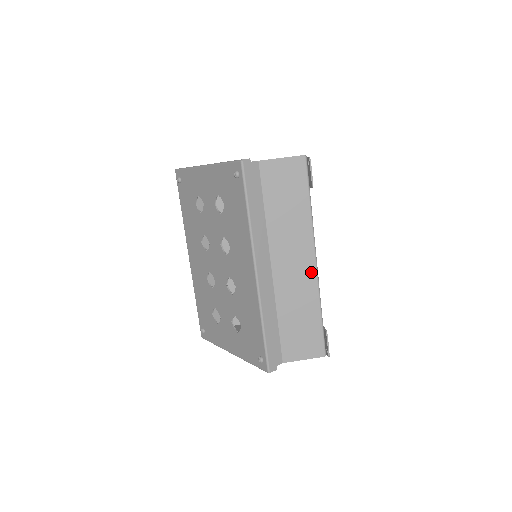
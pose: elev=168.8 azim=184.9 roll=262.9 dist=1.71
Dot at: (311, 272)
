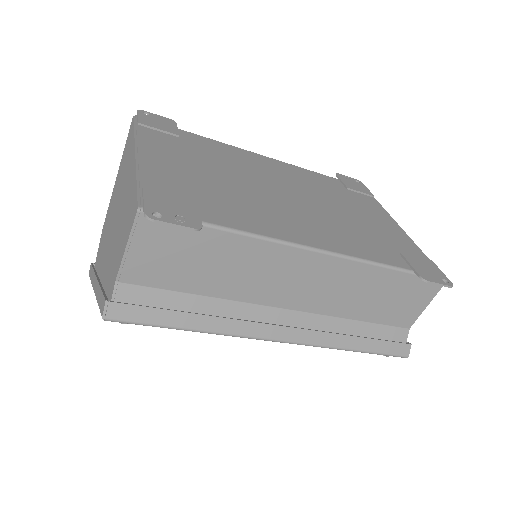
Dot at: (329, 263)
